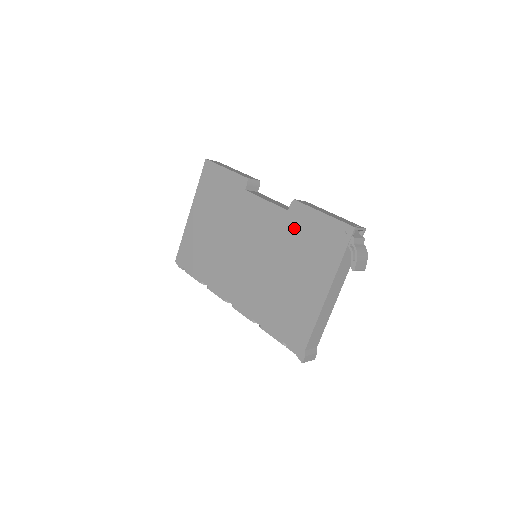
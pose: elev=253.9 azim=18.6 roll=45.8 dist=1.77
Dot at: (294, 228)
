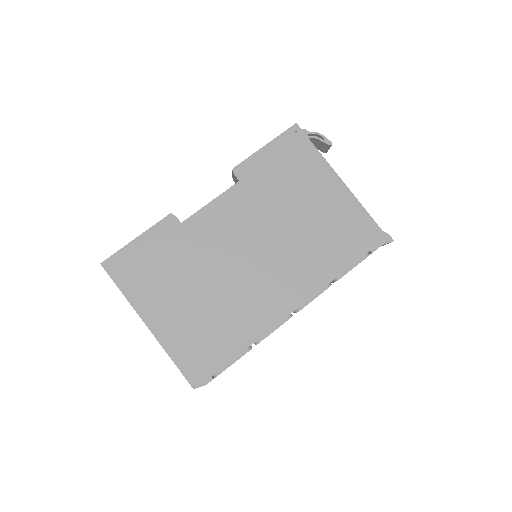
Dot at: (261, 183)
